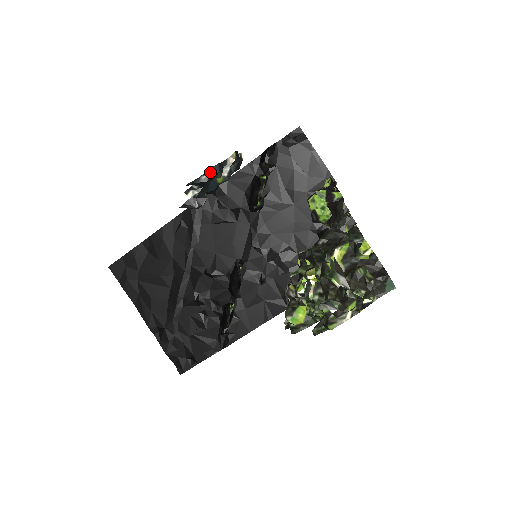
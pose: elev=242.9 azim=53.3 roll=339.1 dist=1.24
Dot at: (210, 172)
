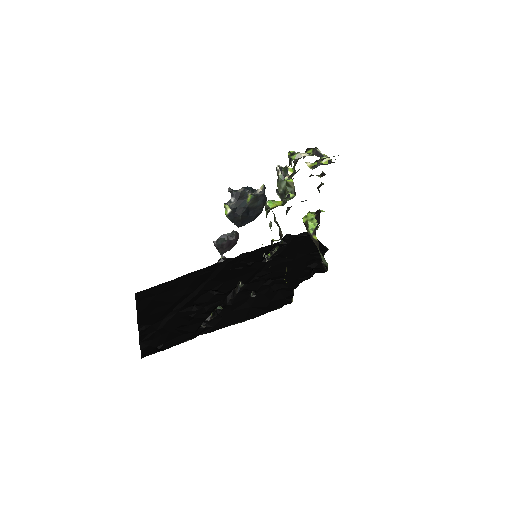
Dot at: (245, 188)
